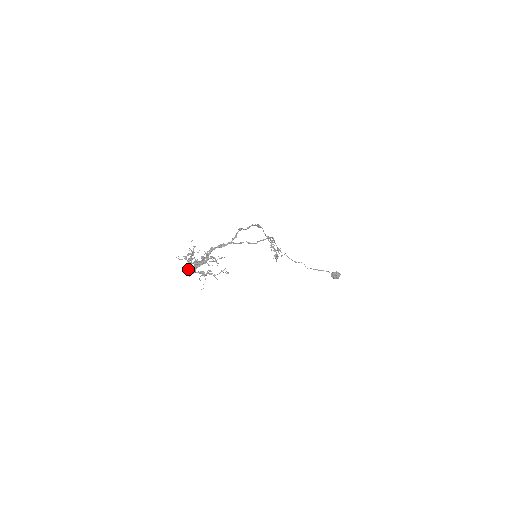
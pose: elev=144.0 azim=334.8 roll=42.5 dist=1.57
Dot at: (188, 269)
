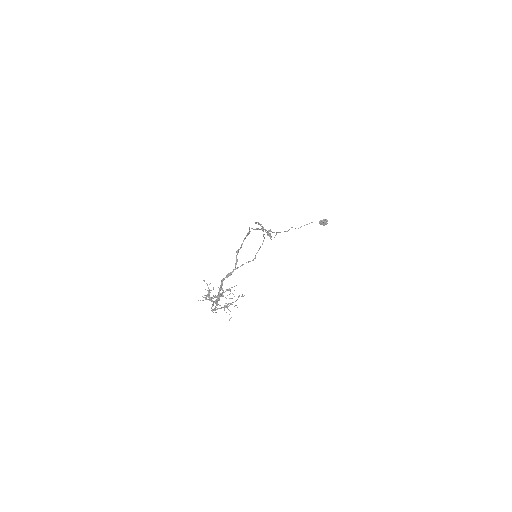
Dot at: occluded
